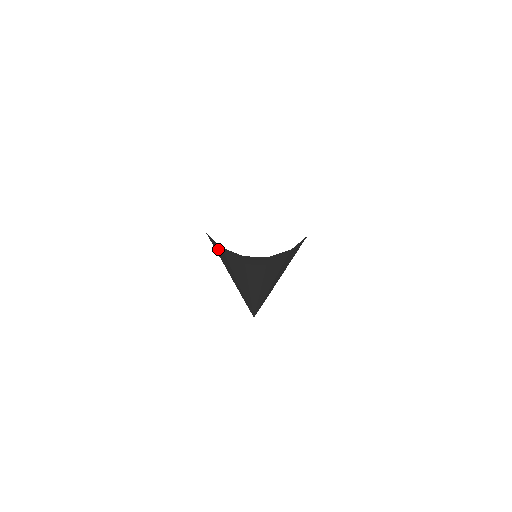
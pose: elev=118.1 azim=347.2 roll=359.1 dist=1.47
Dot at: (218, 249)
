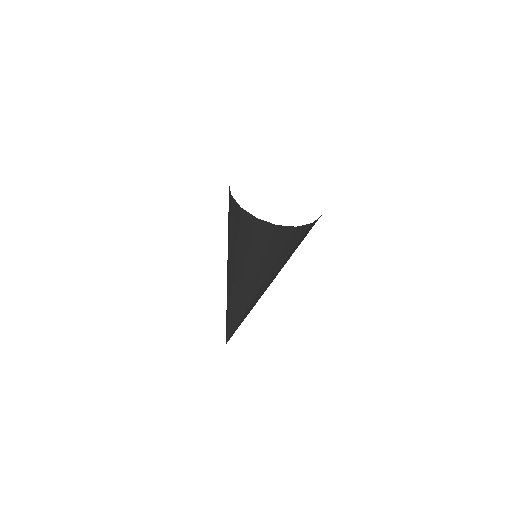
Dot at: occluded
